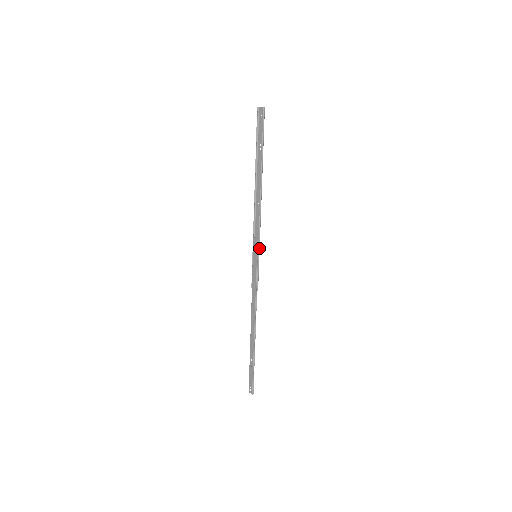
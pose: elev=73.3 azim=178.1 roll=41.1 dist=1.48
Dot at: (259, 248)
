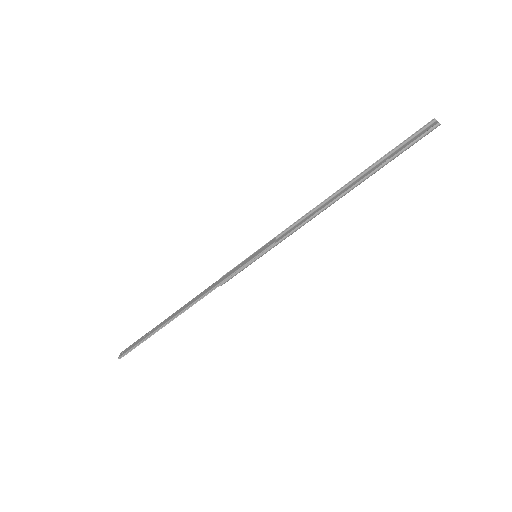
Dot at: (265, 252)
